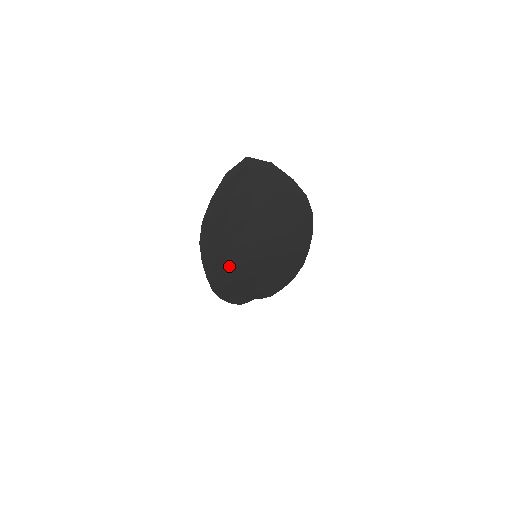
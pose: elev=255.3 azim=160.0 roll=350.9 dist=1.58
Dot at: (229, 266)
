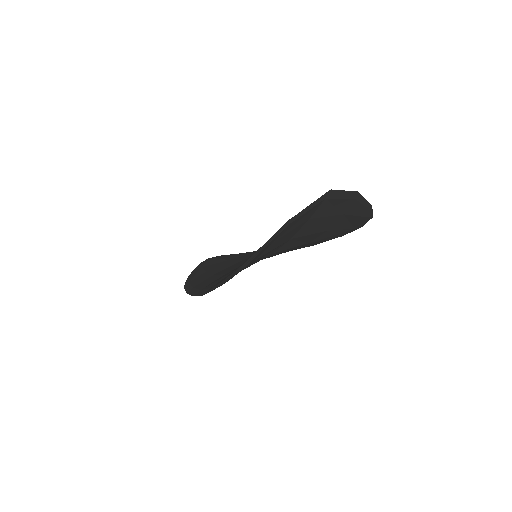
Dot at: occluded
